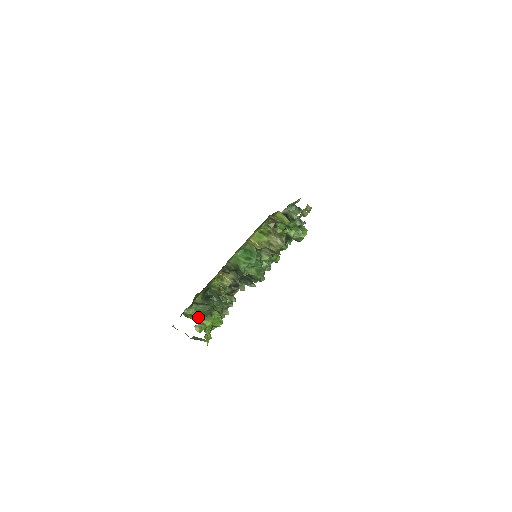
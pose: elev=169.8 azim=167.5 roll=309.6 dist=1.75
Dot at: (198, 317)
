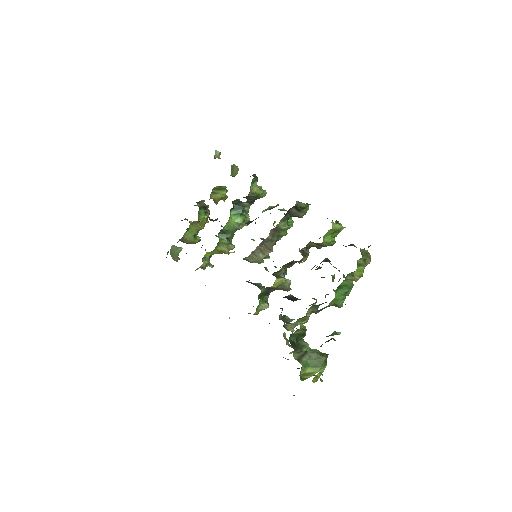
Dot at: (312, 371)
